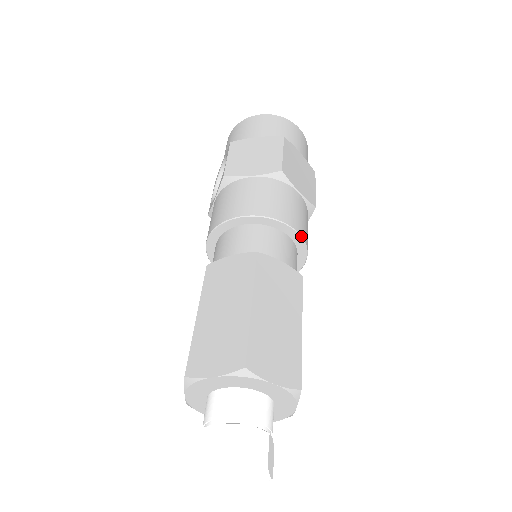
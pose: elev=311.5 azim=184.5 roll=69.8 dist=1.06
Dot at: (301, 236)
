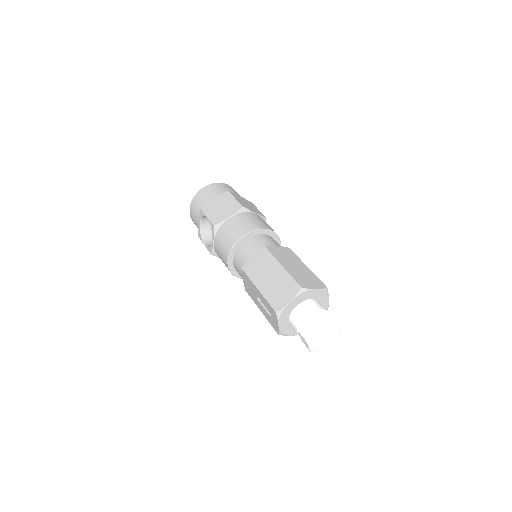
Dot at: (274, 232)
